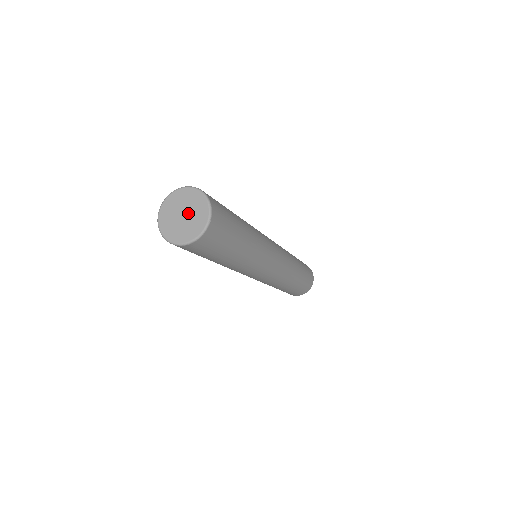
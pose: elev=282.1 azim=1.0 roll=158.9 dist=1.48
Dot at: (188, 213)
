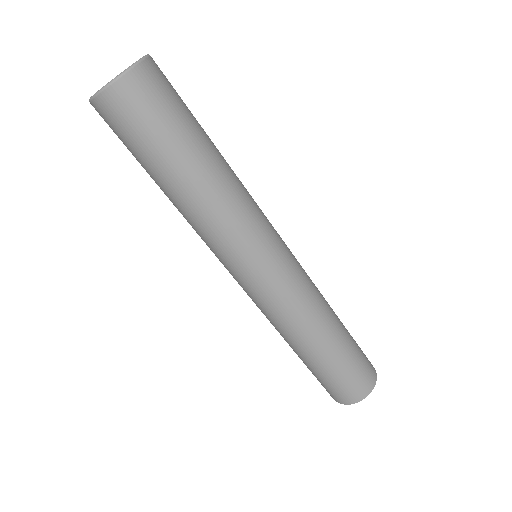
Dot at: occluded
